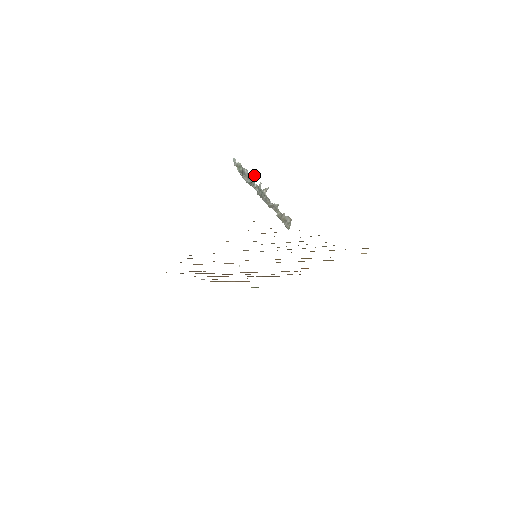
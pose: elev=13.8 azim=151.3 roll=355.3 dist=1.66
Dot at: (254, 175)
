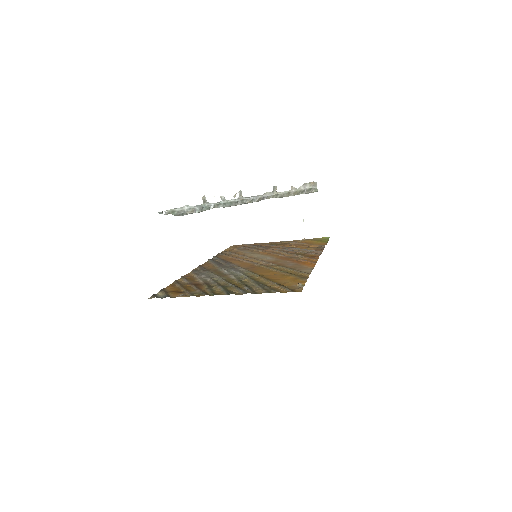
Dot at: (205, 198)
